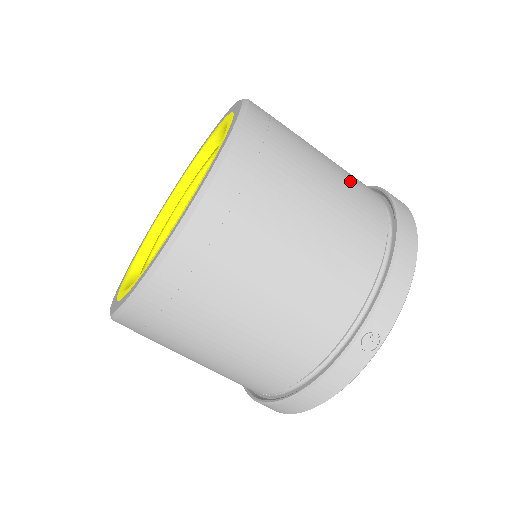
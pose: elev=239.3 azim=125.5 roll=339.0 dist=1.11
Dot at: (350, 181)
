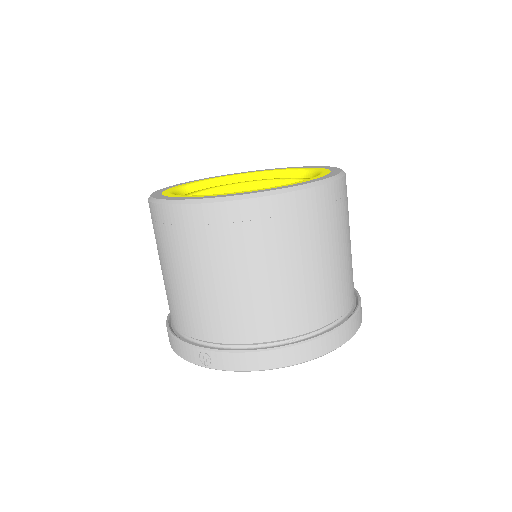
Dot at: (315, 292)
